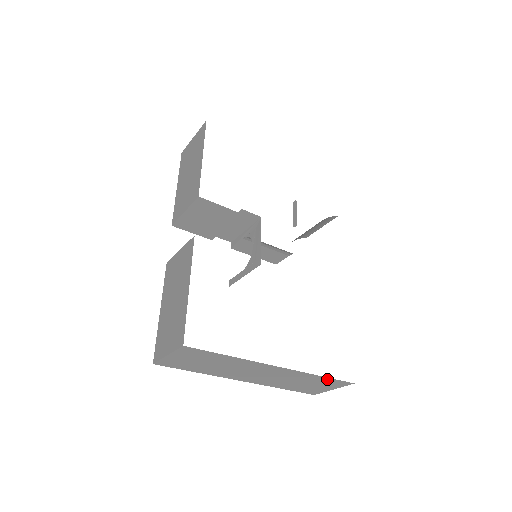
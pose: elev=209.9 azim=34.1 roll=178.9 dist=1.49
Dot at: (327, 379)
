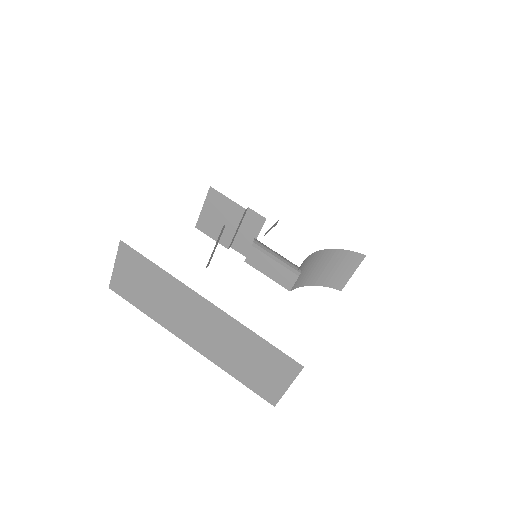
Dot at: (269, 348)
